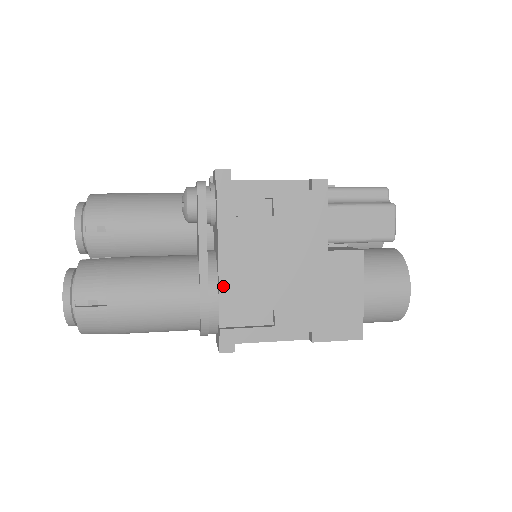
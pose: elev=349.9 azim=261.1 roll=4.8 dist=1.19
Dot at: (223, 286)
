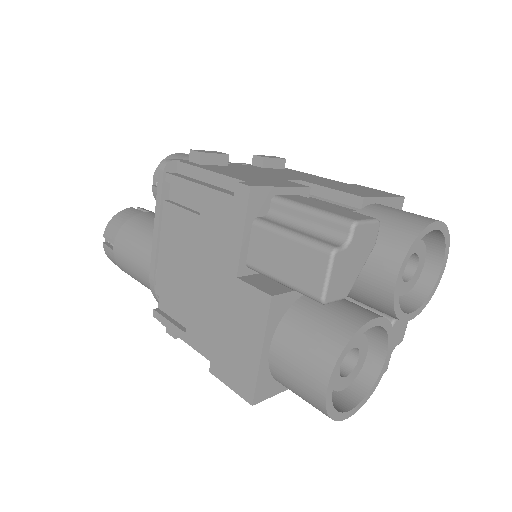
Dot at: (159, 270)
